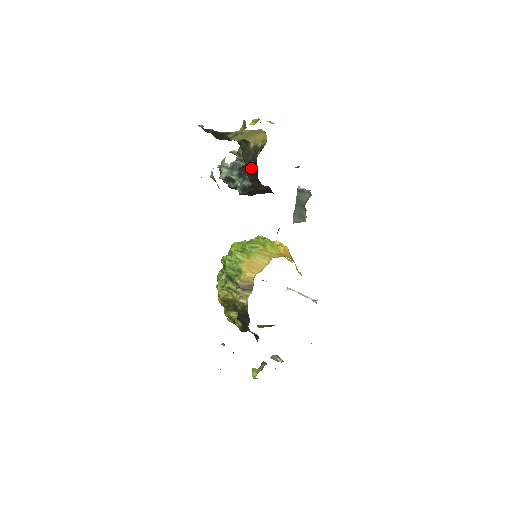
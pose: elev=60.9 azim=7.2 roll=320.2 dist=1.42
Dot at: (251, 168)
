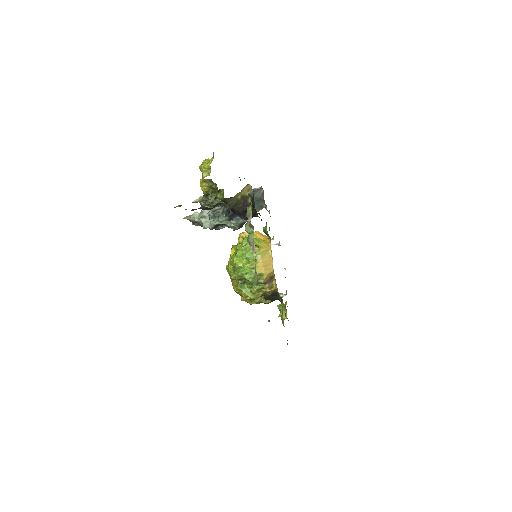
Dot at: (245, 212)
